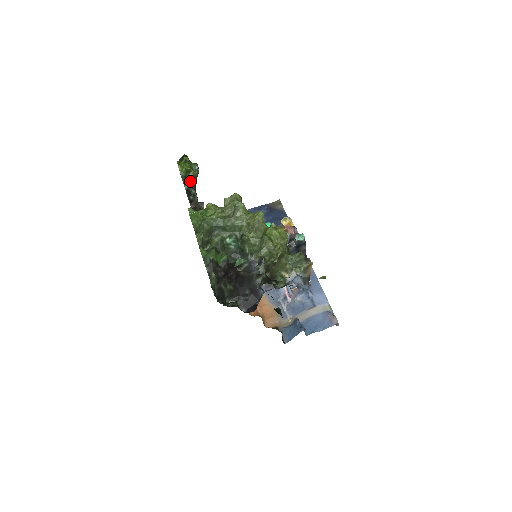
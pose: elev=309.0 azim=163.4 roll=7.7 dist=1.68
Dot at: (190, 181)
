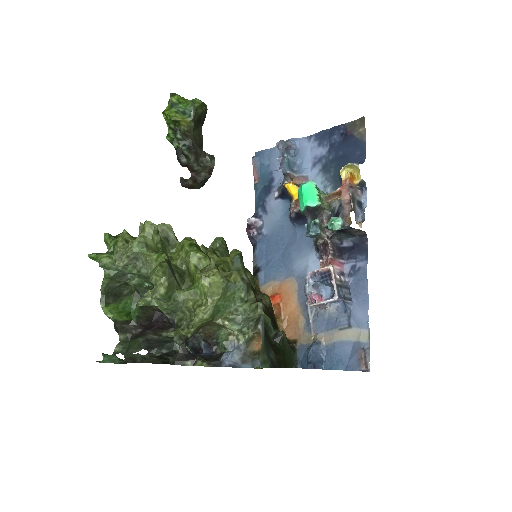
Dot at: (181, 135)
